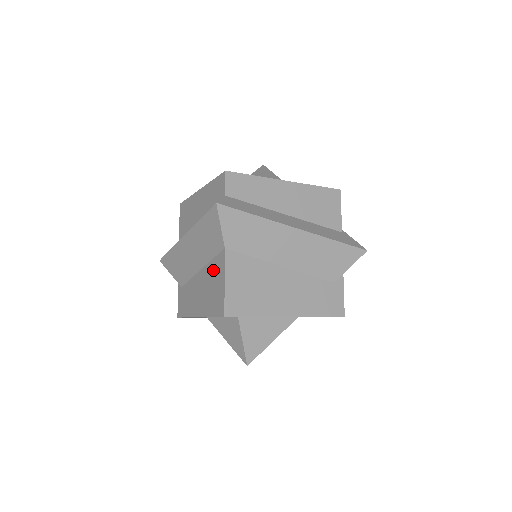
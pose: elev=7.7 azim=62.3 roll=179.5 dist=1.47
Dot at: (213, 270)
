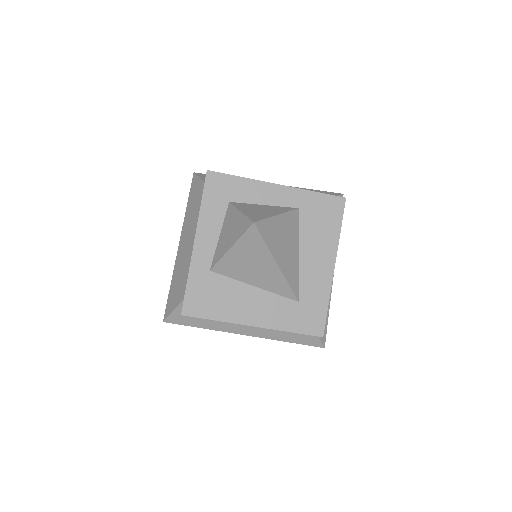
Dot at: occluded
